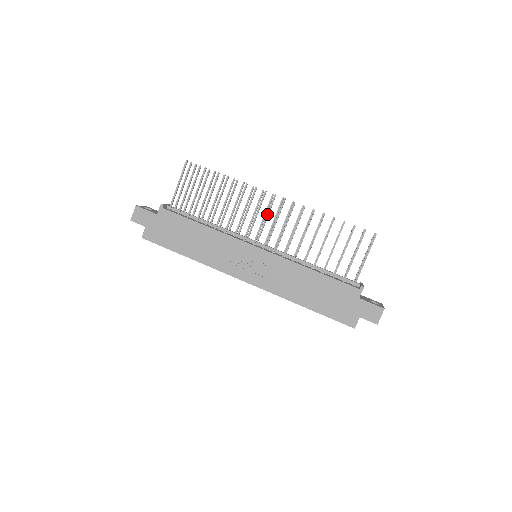
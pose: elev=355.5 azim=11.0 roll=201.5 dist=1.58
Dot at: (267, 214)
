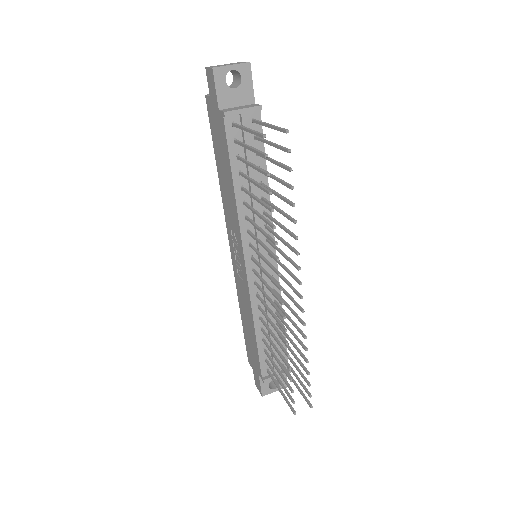
Dot at: (286, 270)
